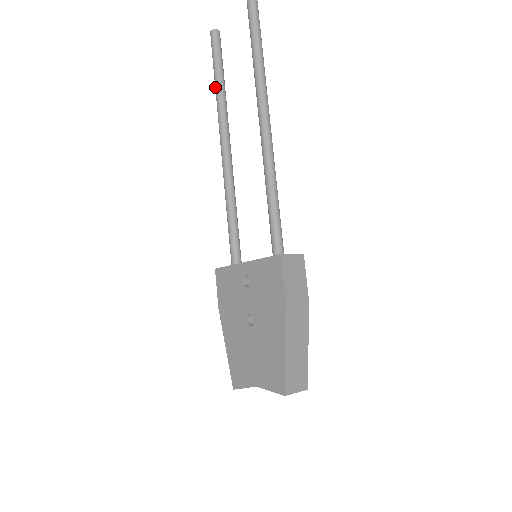
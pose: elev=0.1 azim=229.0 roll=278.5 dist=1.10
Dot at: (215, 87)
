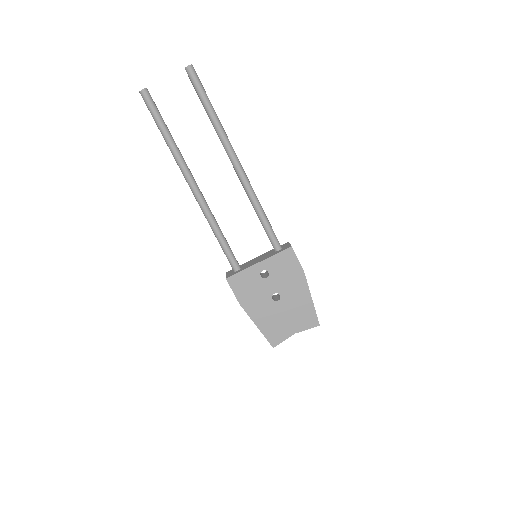
Dot at: (167, 139)
